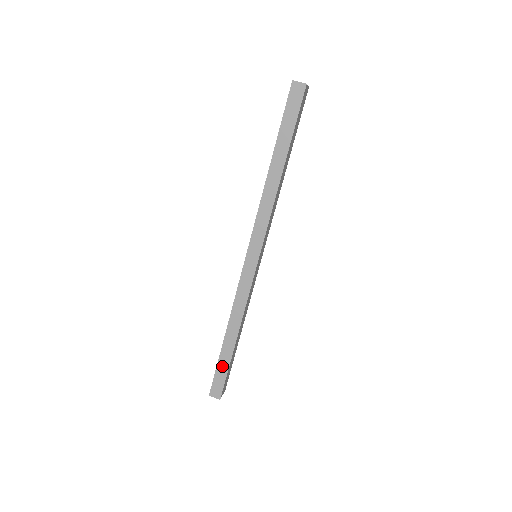
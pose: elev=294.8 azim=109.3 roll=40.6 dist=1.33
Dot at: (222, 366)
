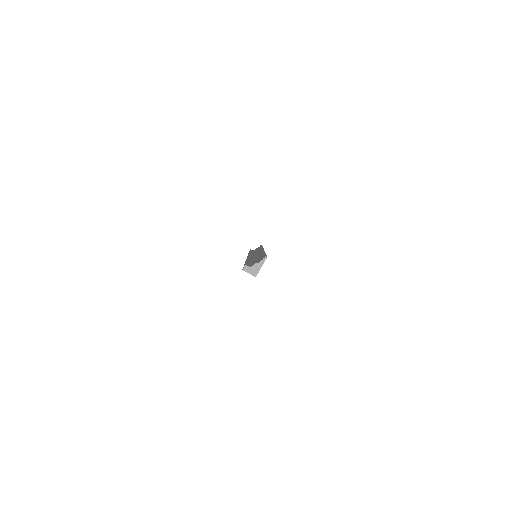
Dot at: occluded
